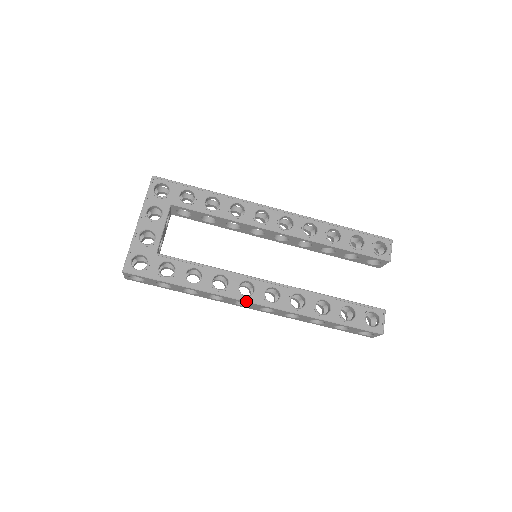
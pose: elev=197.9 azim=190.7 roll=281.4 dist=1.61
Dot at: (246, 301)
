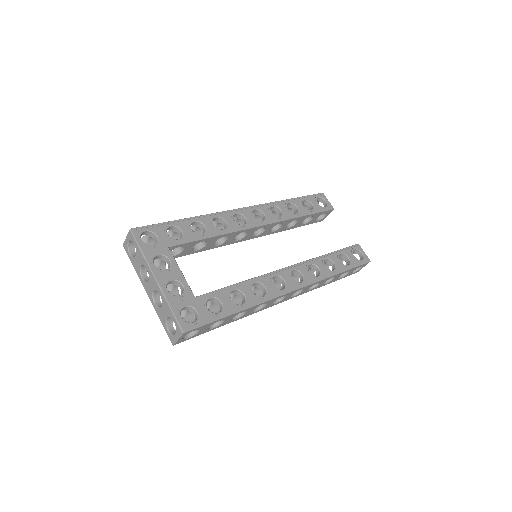
Dot at: (287, 293)
